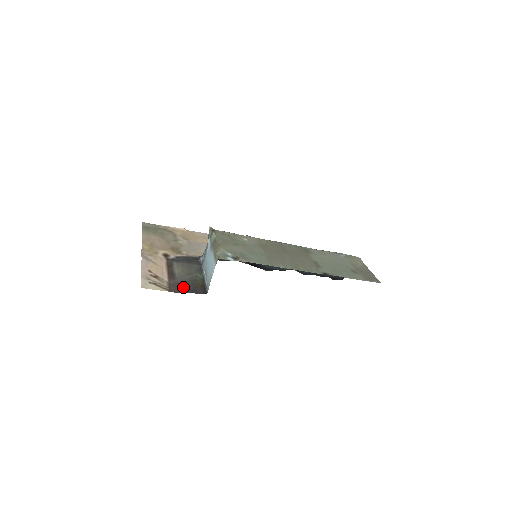
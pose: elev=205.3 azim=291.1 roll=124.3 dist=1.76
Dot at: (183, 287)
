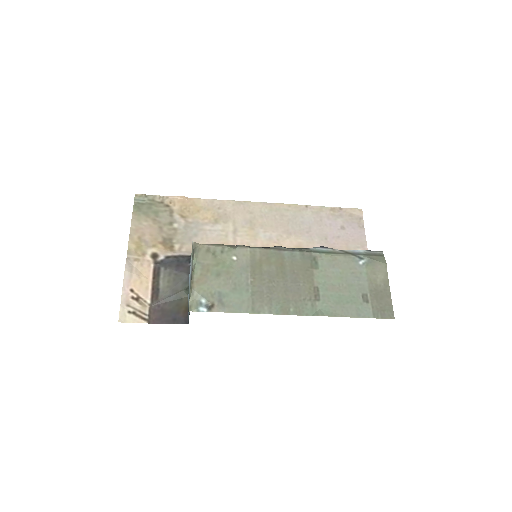
Dot at: (164, 313)
